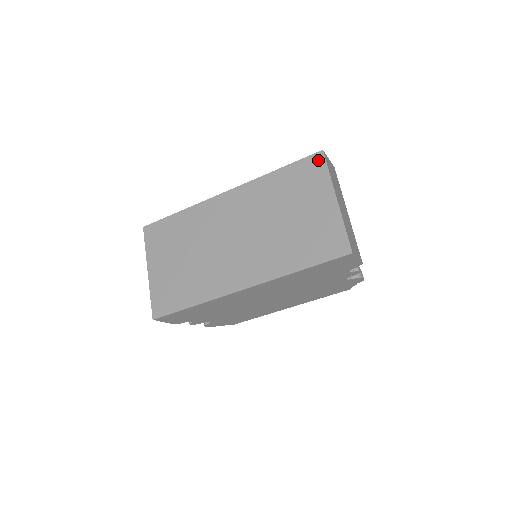
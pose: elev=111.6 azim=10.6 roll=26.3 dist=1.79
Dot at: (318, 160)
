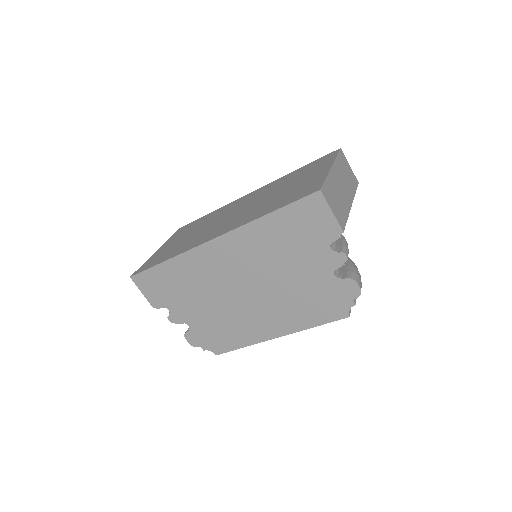
Dot at: (333, 154)
